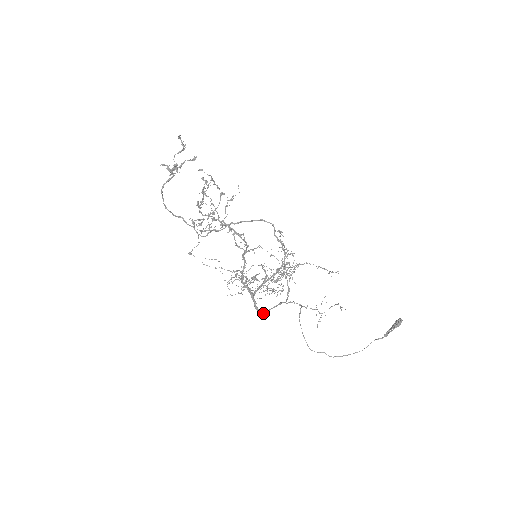
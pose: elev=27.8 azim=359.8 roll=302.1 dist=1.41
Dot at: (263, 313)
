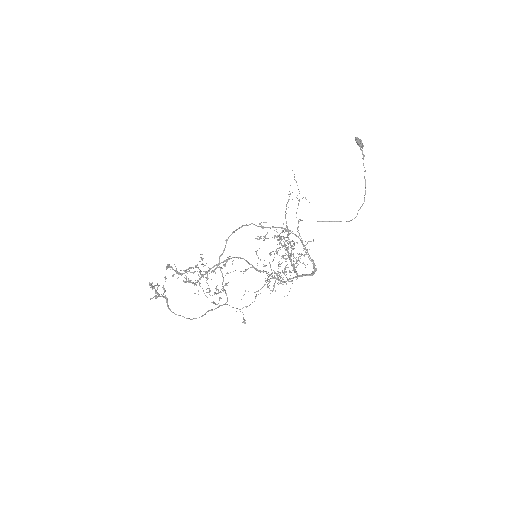
Dot at: (315, 269)
